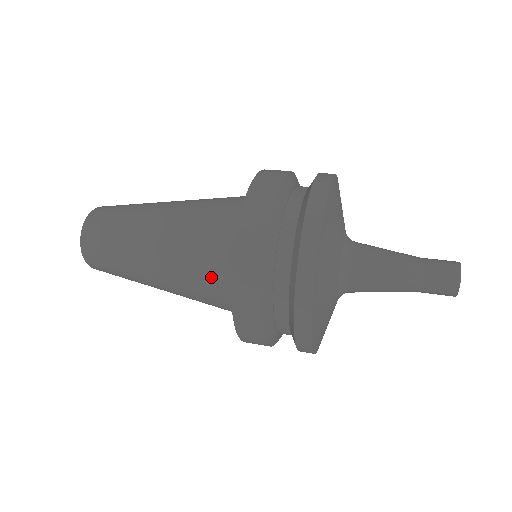
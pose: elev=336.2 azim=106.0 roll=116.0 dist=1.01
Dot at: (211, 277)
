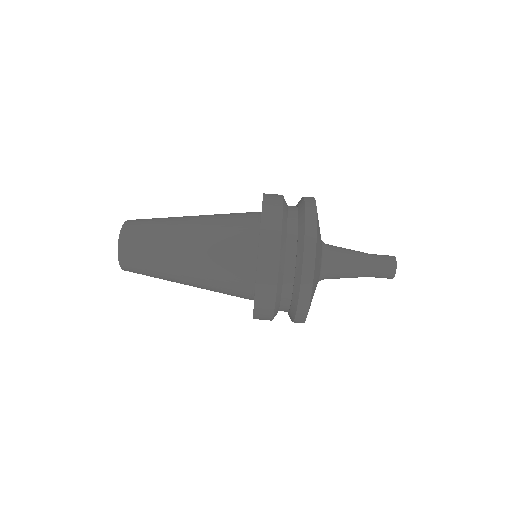
Dot at: occluded
